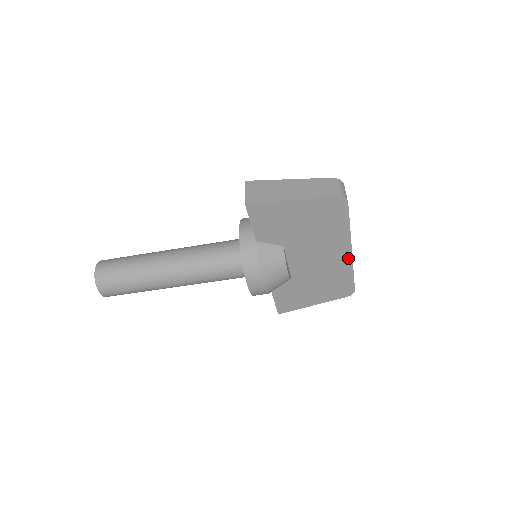
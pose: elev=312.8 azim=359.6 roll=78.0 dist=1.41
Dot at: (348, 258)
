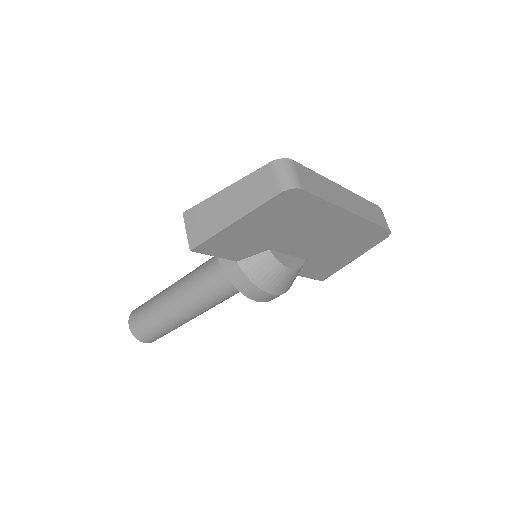
Dot at: (354, 219)
